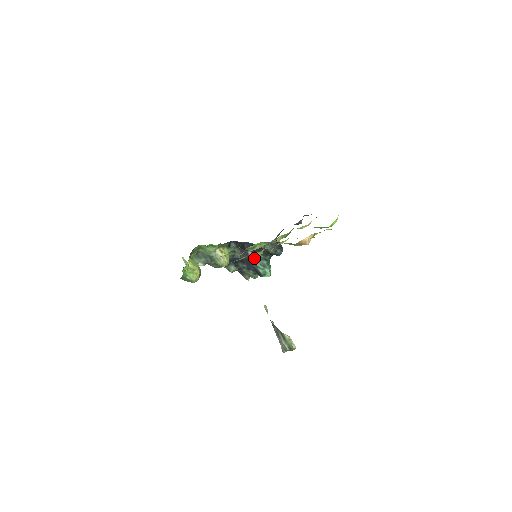
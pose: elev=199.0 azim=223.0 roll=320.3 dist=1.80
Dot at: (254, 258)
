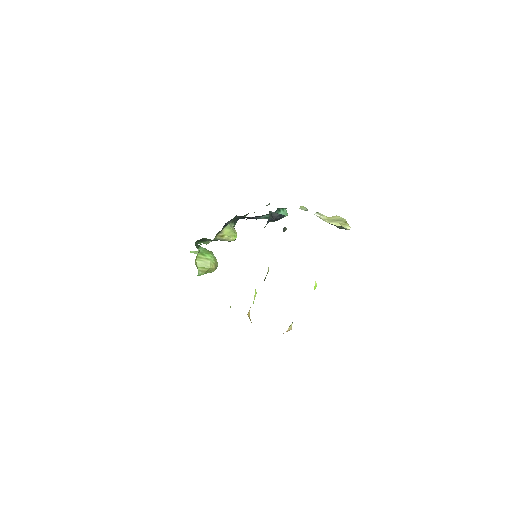
Dot at: (259, 217)
